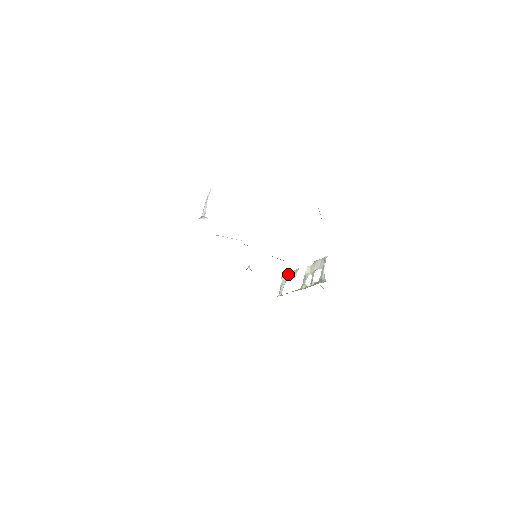
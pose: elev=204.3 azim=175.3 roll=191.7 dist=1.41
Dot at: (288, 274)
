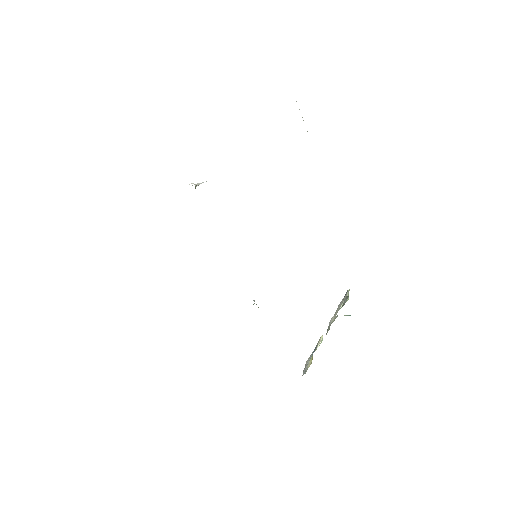
Dot at: (312, 352)
